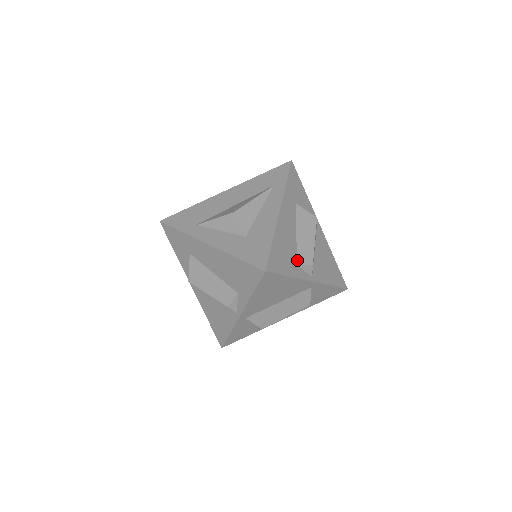
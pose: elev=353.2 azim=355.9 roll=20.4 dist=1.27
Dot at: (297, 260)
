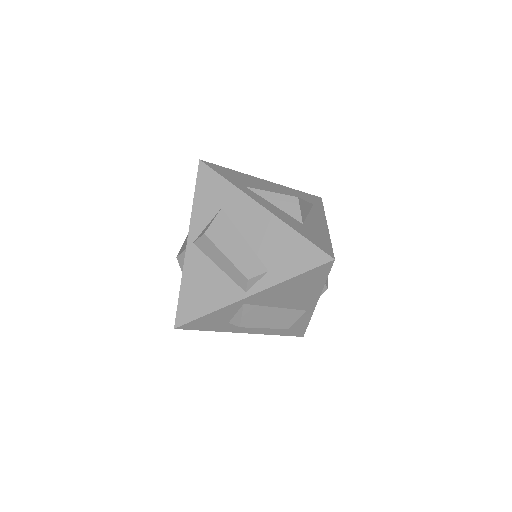
Dot at: occluded
